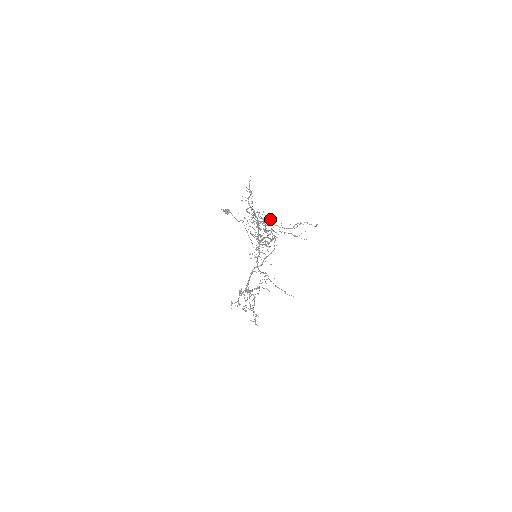
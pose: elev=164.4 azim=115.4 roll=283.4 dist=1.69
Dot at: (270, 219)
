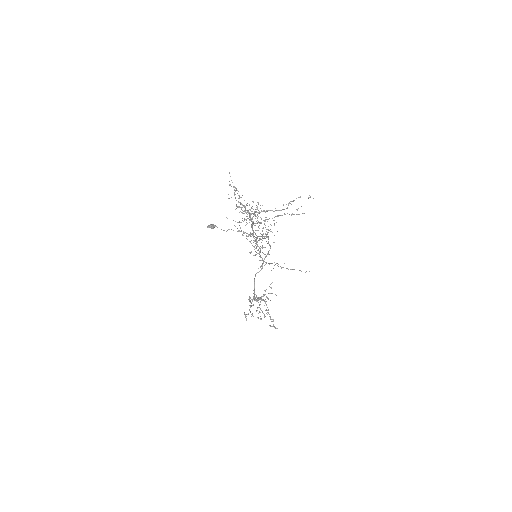
Dot at: occluded
